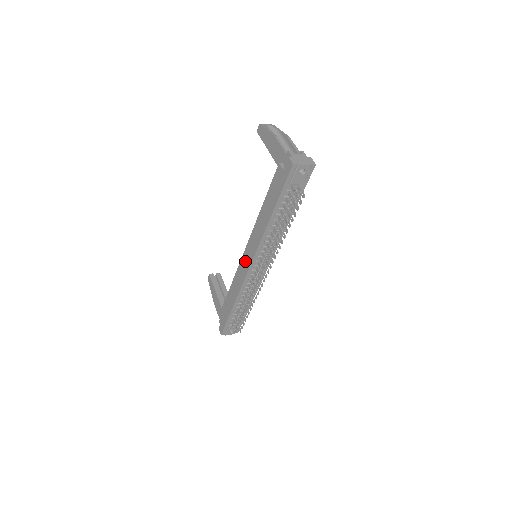
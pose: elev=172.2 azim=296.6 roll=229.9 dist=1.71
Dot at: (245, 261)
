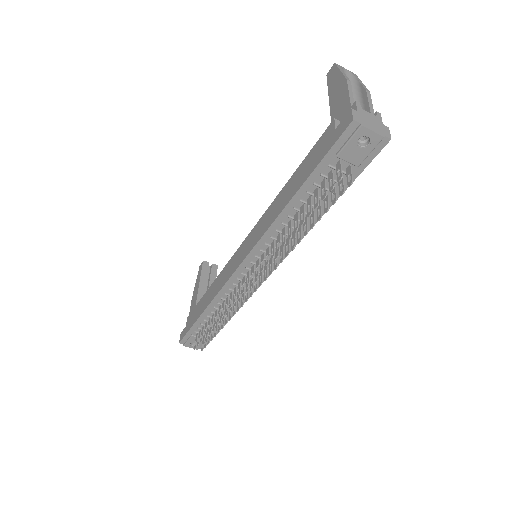
Dot at: (238, 256)
